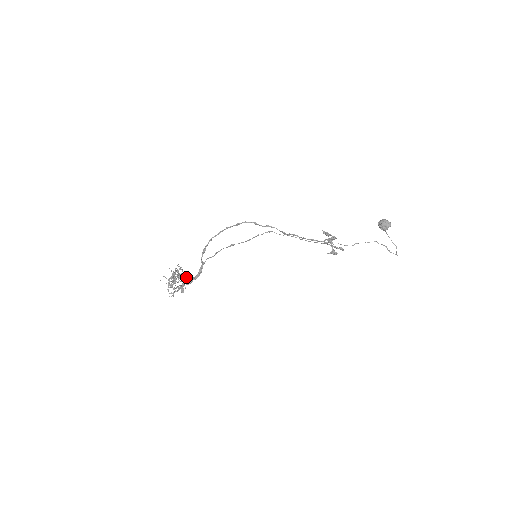
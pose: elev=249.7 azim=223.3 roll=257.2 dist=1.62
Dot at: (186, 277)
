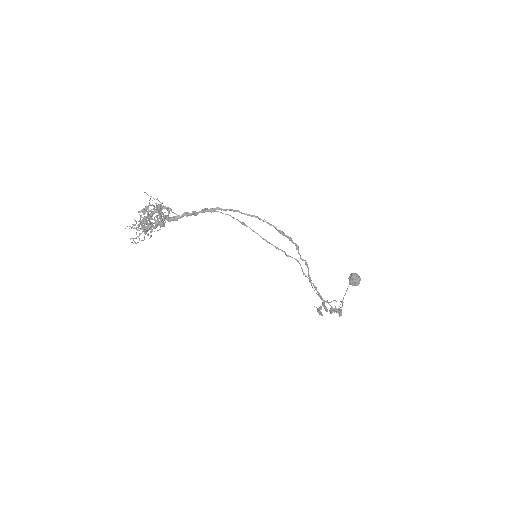
Dot at: (161, 211)
